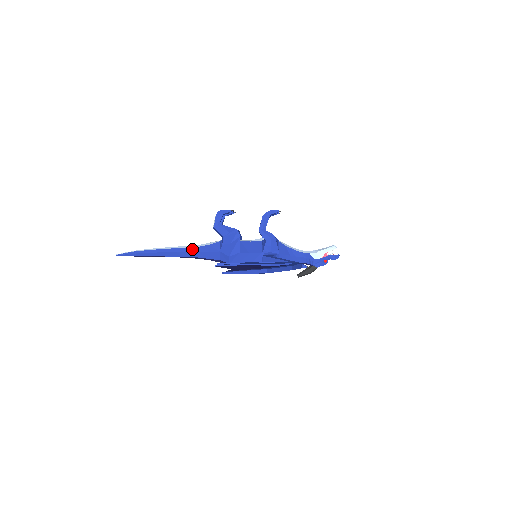
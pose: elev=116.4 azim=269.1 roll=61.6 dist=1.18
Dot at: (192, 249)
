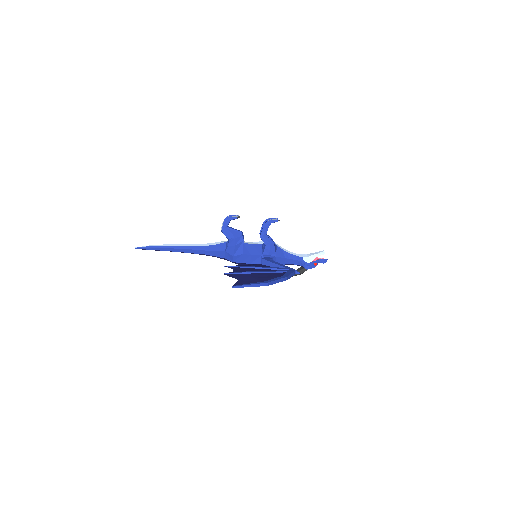
Dot at: (201, 247)
